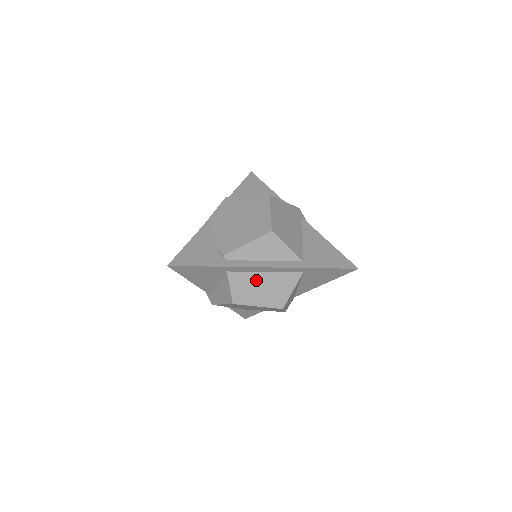
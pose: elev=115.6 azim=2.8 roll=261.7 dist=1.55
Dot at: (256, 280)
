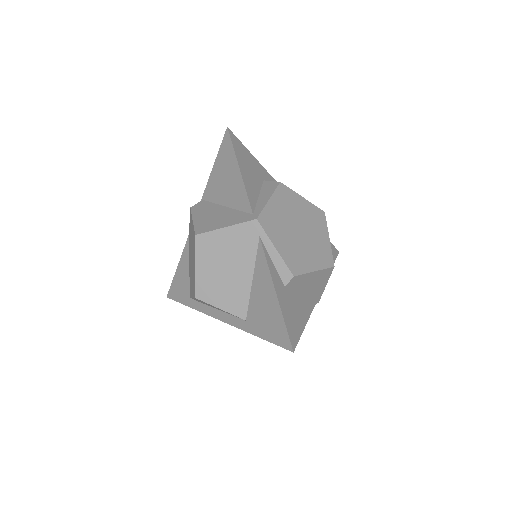
Dot at: occluded
